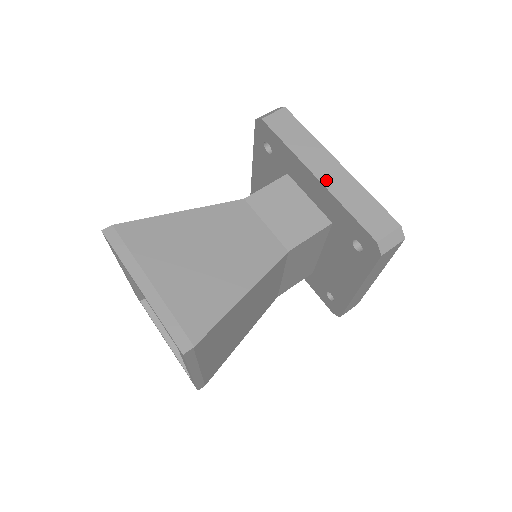
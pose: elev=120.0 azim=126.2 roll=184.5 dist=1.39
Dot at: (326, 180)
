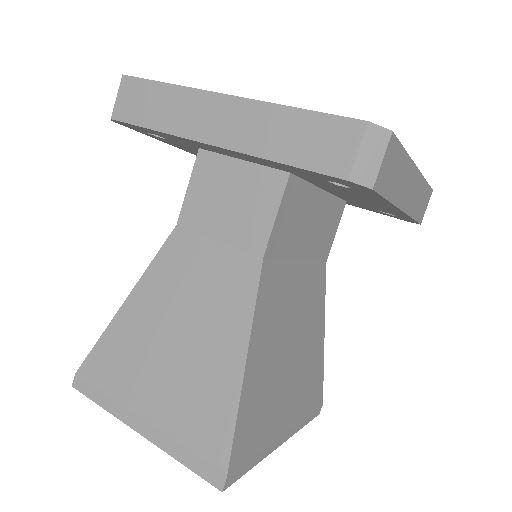
Dot at: (227, 139)
